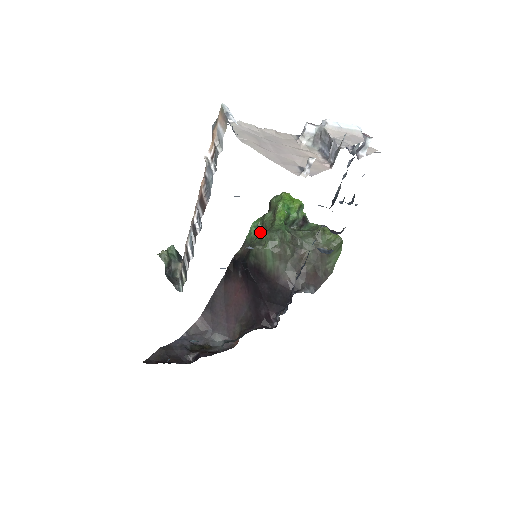
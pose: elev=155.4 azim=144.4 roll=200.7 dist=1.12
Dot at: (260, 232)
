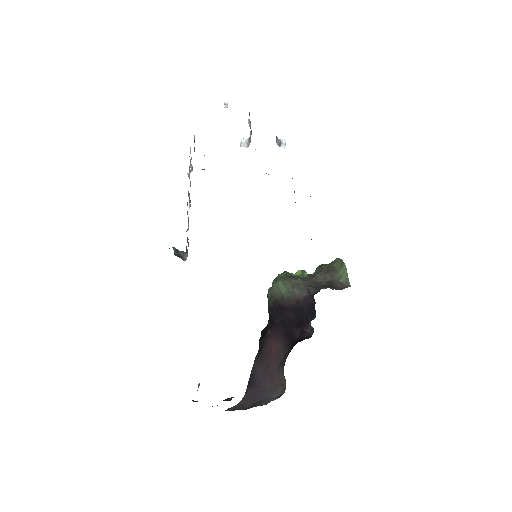
Dot at: occluded
